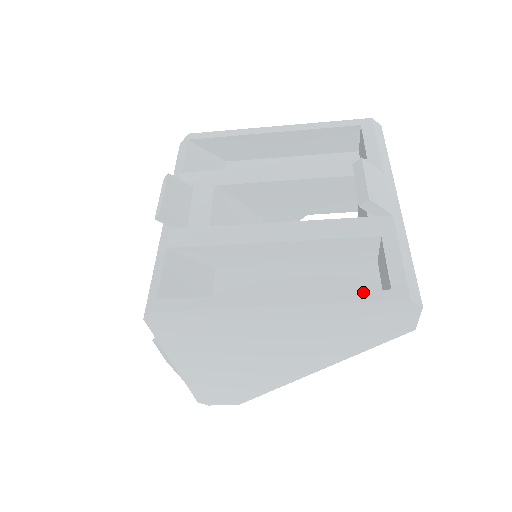
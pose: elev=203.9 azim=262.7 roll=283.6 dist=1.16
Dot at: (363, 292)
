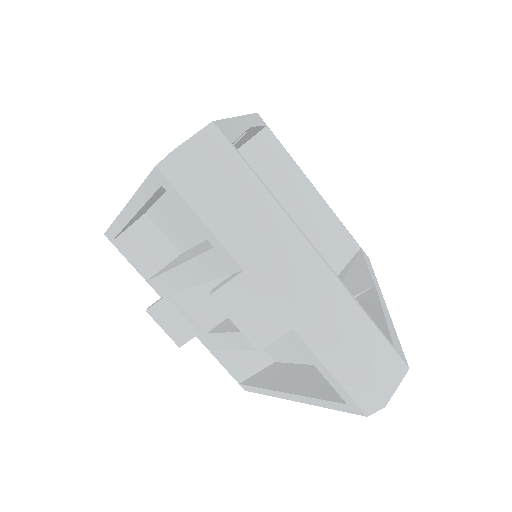
Dot at: (331, 403)
